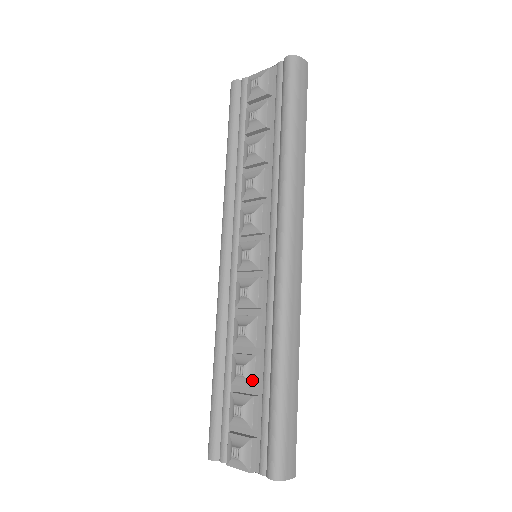
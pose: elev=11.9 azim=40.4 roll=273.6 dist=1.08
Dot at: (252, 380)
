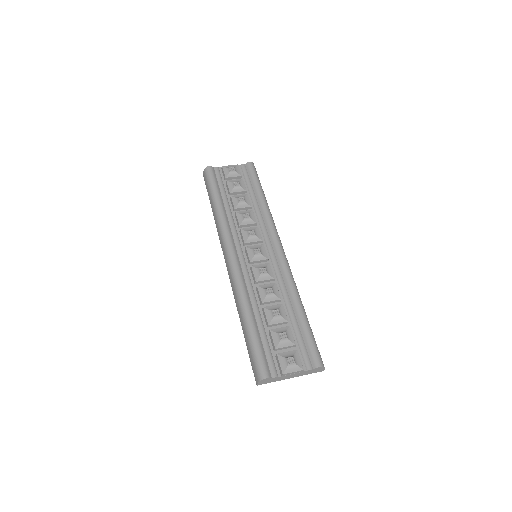
Dot at: (285, 317)
